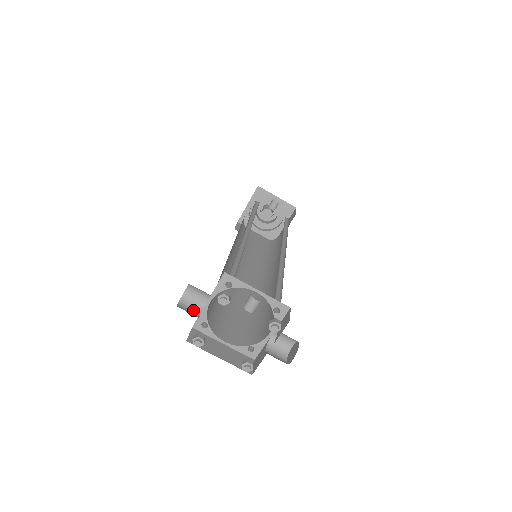
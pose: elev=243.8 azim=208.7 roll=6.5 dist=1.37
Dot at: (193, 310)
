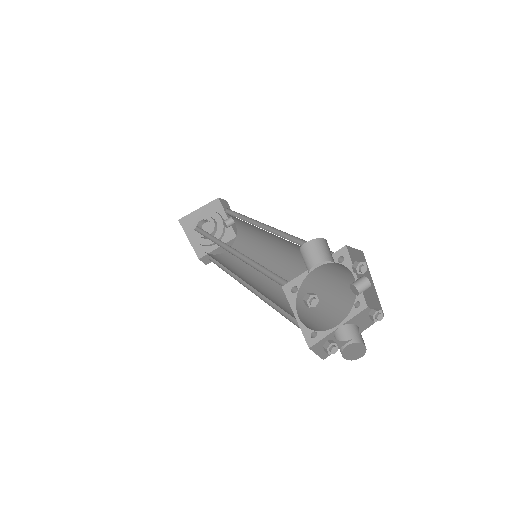
Dot at: (306, 267)
